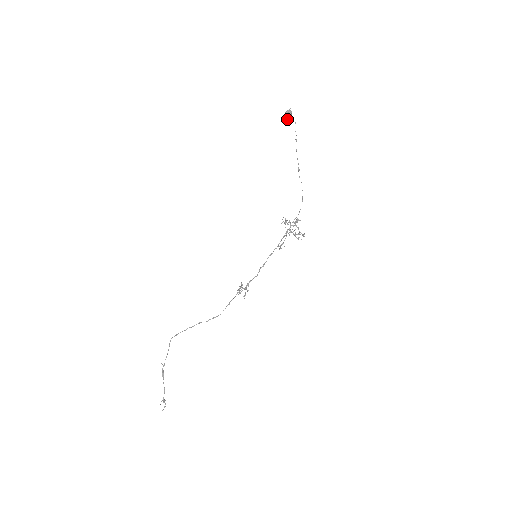
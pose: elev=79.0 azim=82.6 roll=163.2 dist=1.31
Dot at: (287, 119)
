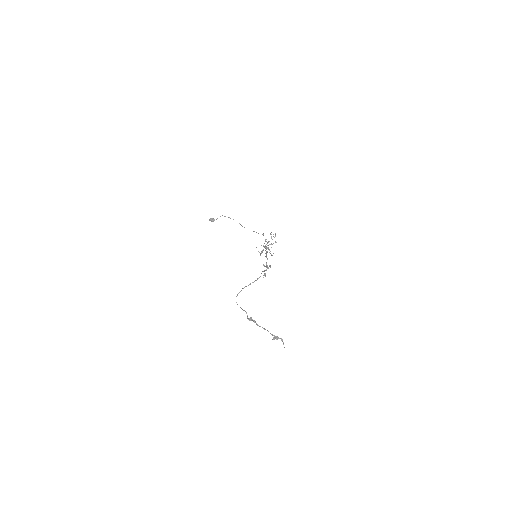
Dot at: (212, 220)
